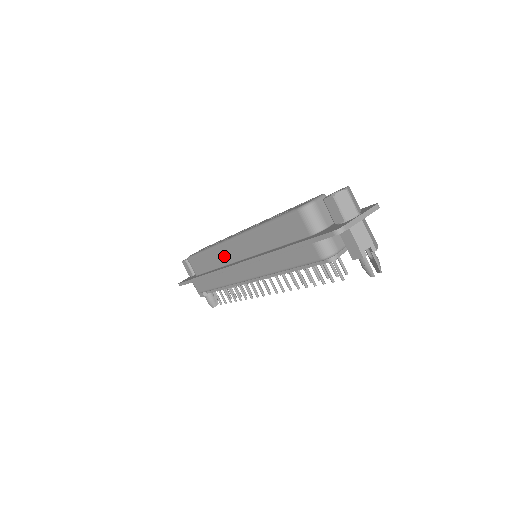
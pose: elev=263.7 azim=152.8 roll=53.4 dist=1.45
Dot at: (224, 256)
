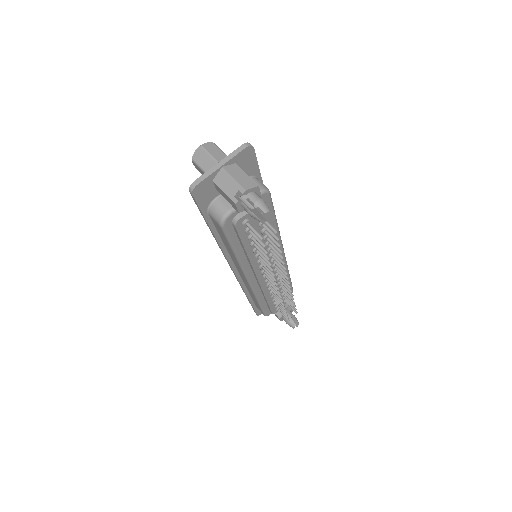
Dot at: occluded
